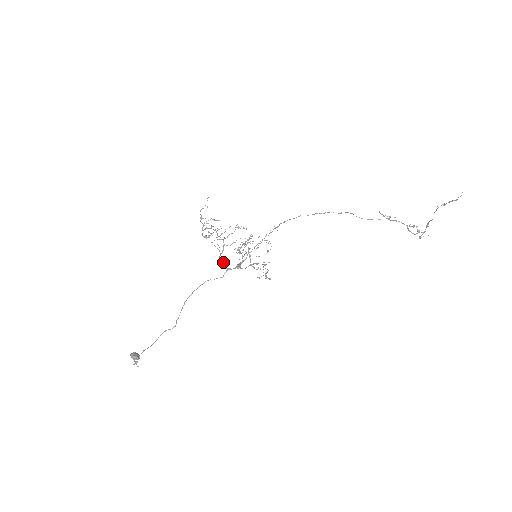
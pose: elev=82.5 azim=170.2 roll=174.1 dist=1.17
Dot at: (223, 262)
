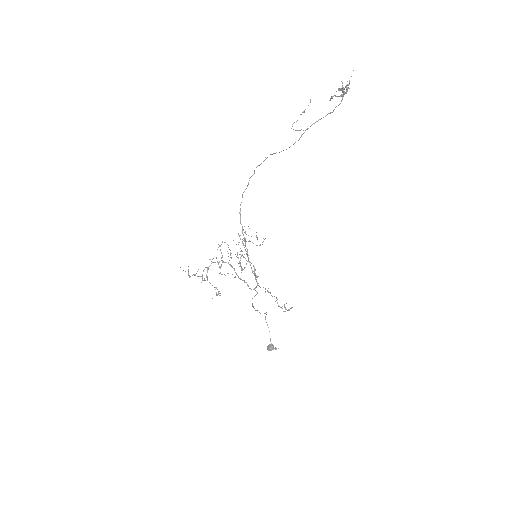
Dot at: occluded
